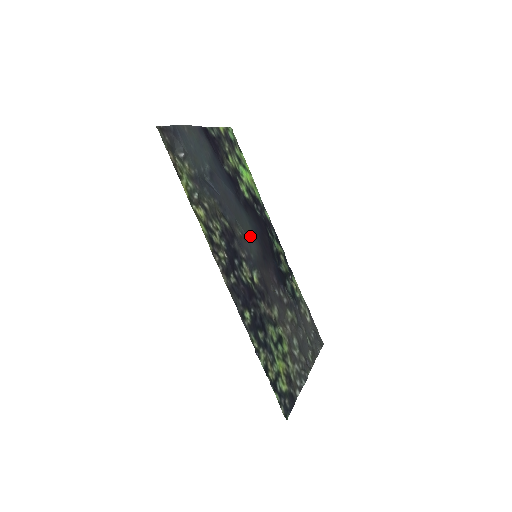
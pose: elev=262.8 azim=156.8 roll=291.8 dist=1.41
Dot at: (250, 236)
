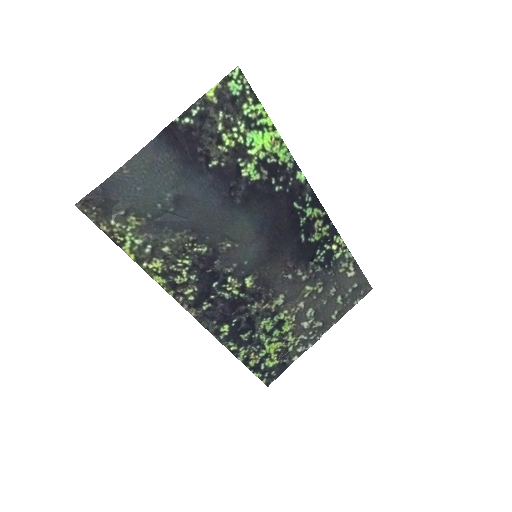
Dot at: (248, 238)
